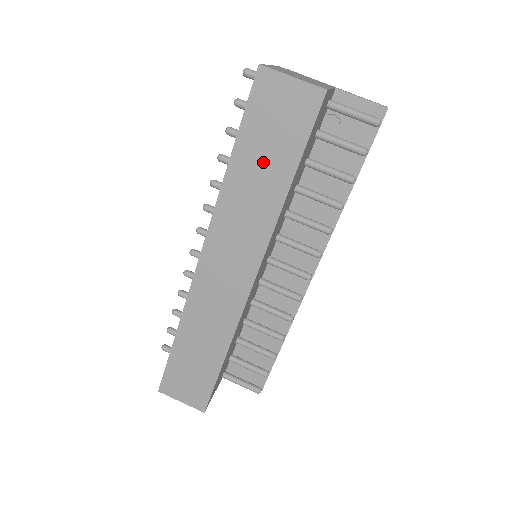
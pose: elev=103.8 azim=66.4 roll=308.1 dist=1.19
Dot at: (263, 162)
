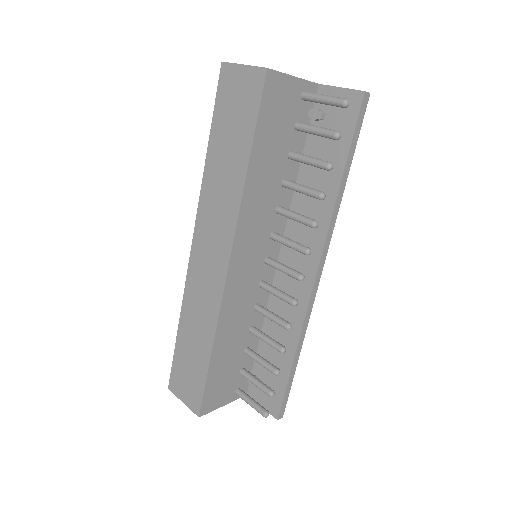
Dot at: (228, 146)
